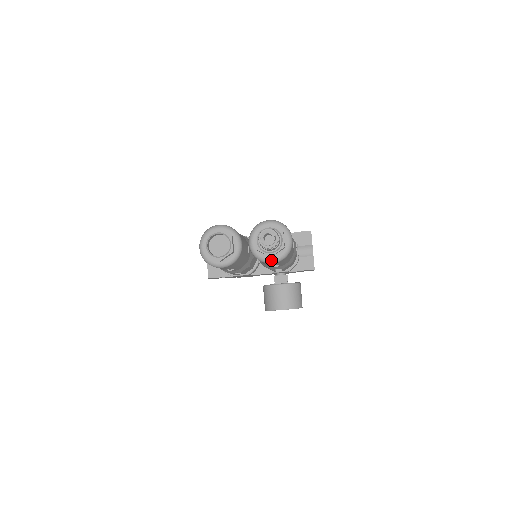
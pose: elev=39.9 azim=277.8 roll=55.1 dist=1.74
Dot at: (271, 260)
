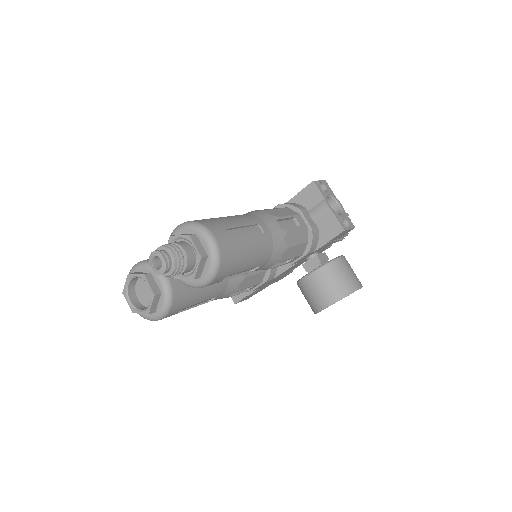
Dot at: (202, 282)
